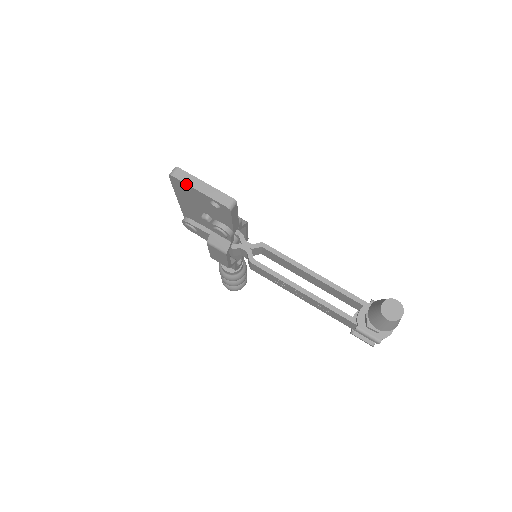
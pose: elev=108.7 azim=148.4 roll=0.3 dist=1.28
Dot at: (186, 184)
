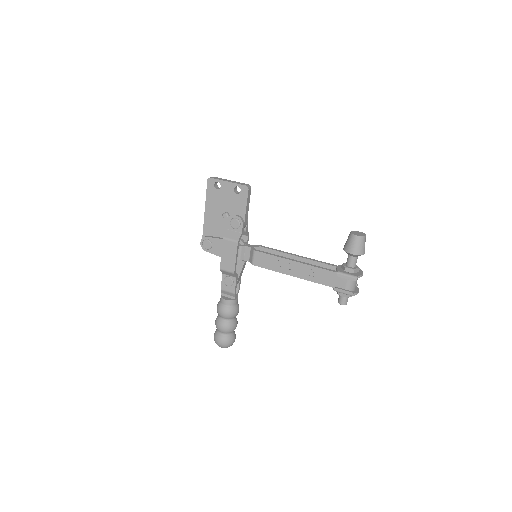
Dot at: (219, 180)
